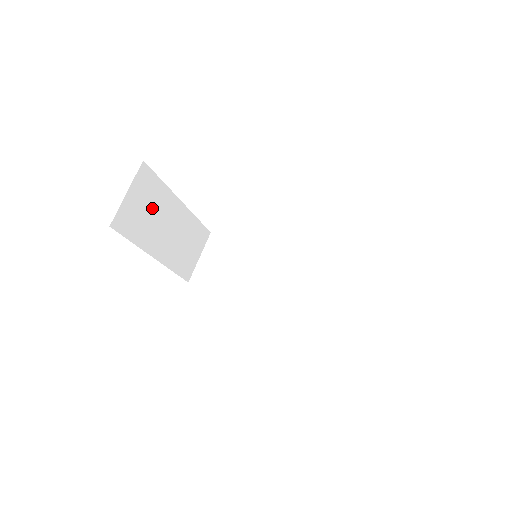
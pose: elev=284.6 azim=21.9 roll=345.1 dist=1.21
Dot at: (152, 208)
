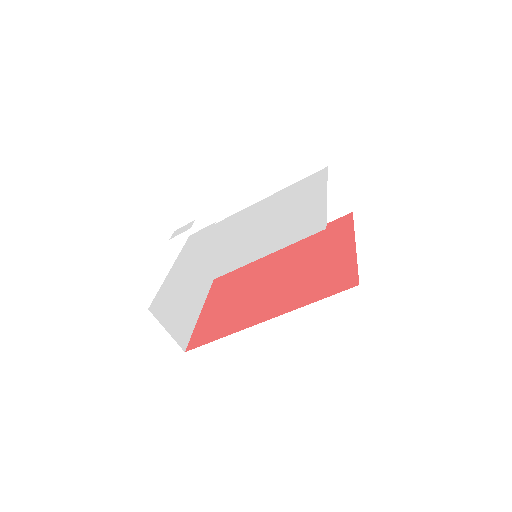
Dot at: (175, 305)
